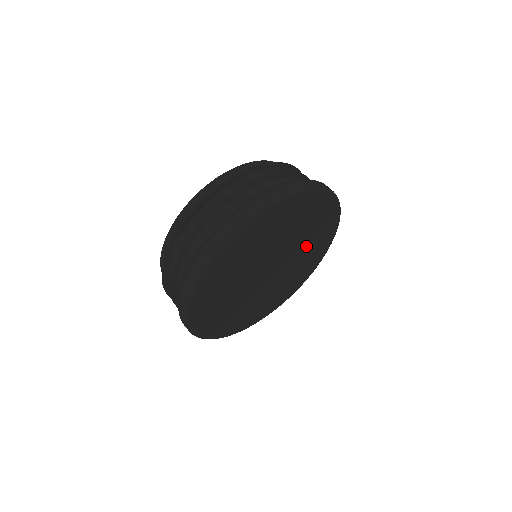
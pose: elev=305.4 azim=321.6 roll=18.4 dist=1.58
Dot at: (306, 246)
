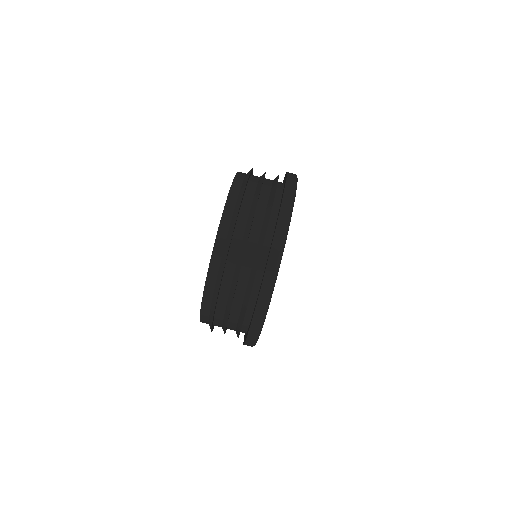
Dot at: occluded
